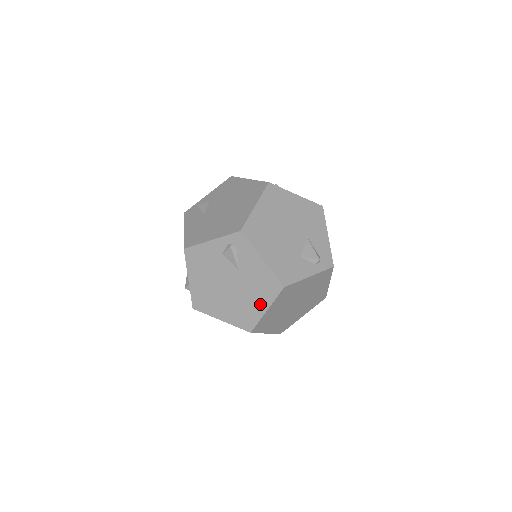
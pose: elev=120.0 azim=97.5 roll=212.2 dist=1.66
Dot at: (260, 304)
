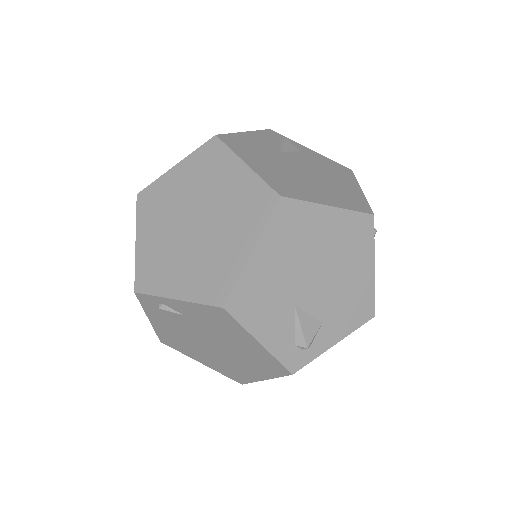
Dot at: occluded
